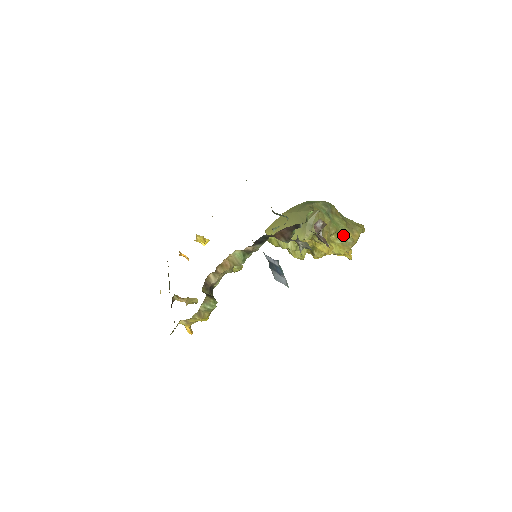
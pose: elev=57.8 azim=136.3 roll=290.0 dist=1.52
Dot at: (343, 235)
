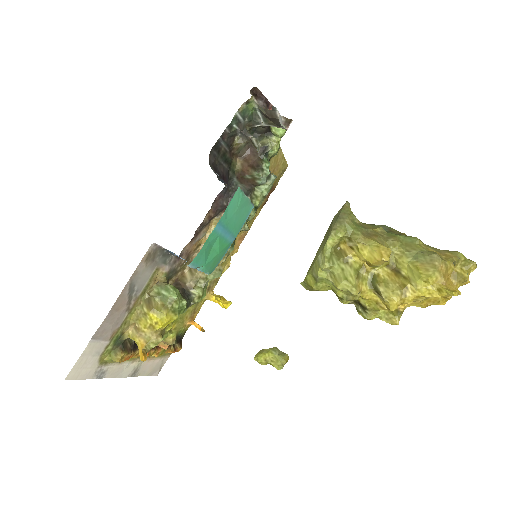
Dot at: (415, 248)
